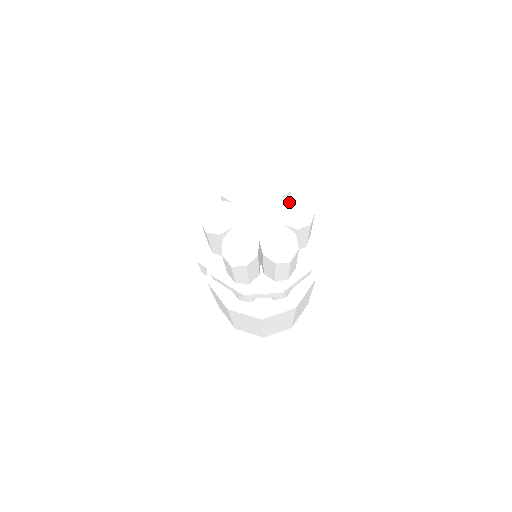
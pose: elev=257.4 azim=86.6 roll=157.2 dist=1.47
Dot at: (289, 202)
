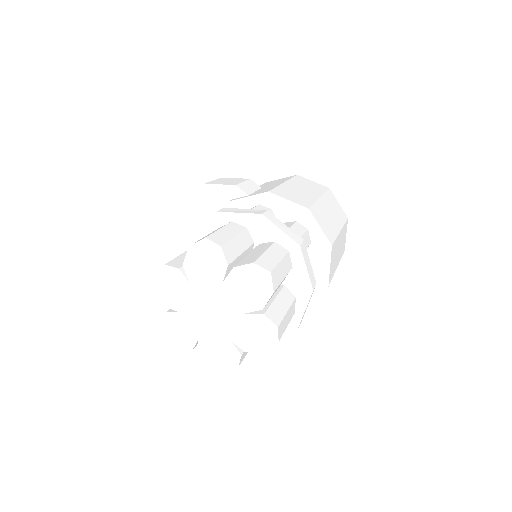
Dot at: (234, 282)
